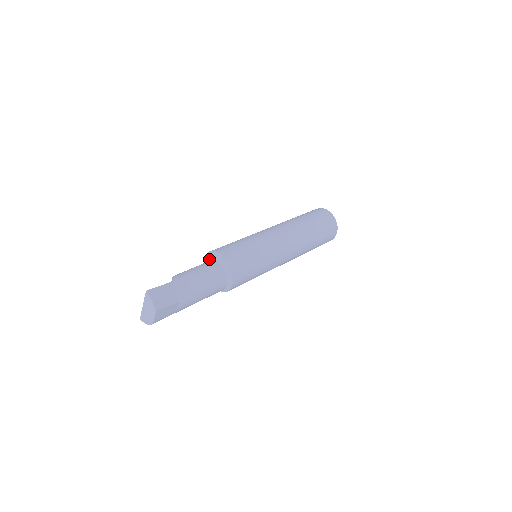
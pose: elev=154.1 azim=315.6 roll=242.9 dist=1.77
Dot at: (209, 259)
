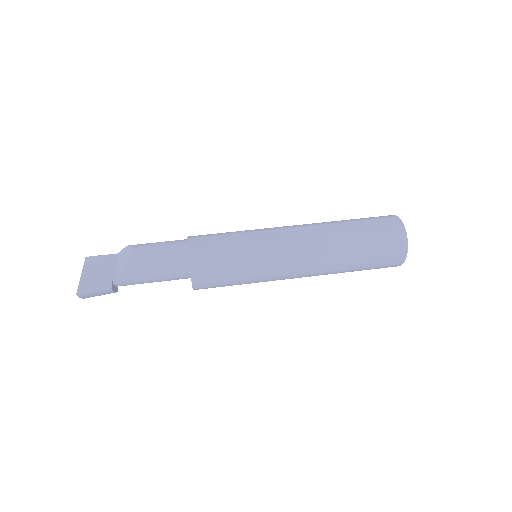
Dot at: occluded
